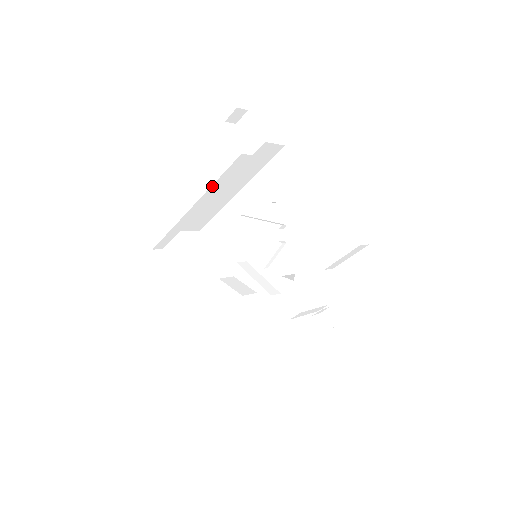
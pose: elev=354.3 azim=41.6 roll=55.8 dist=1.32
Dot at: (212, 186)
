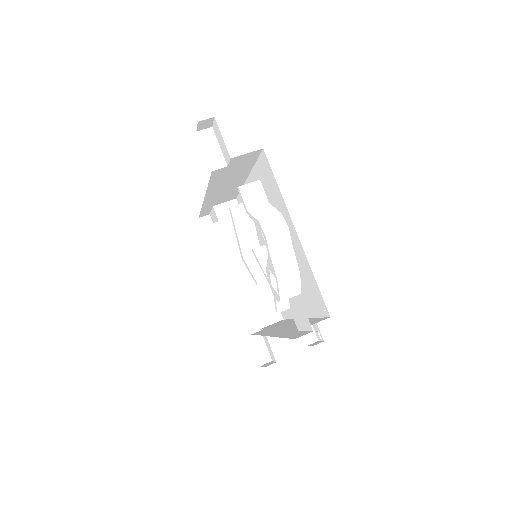
Dot at: (208, 188)
